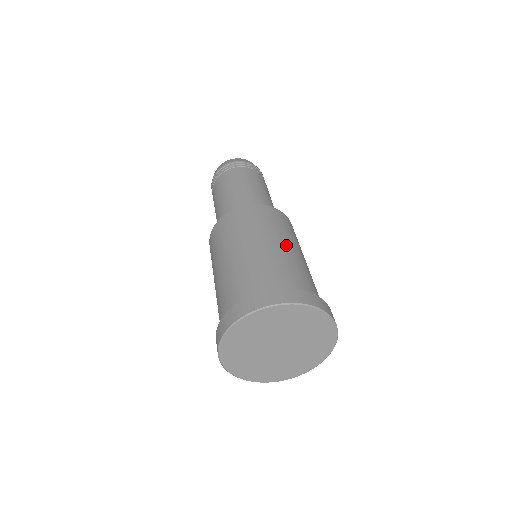
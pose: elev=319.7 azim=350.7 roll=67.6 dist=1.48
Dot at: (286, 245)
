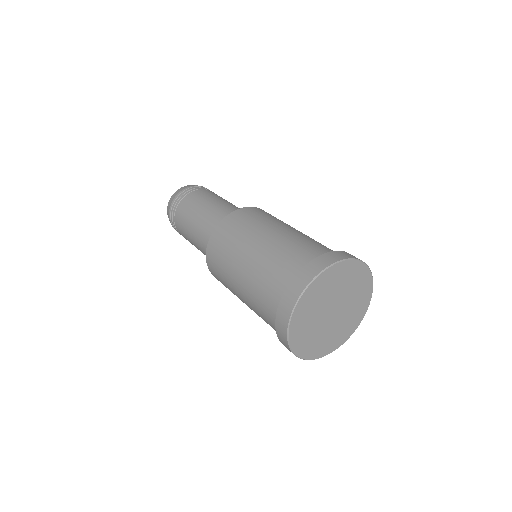
Dot at: occluded
